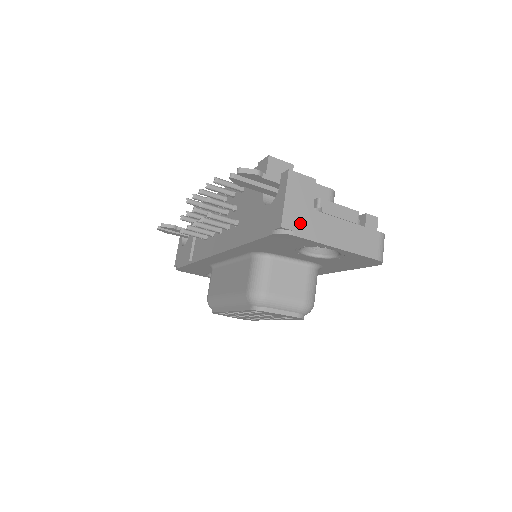
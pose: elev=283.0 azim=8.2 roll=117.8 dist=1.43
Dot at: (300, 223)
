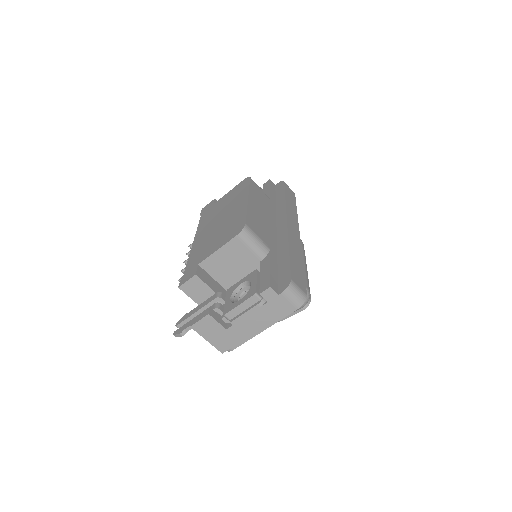
Dot at: (229, 342)
